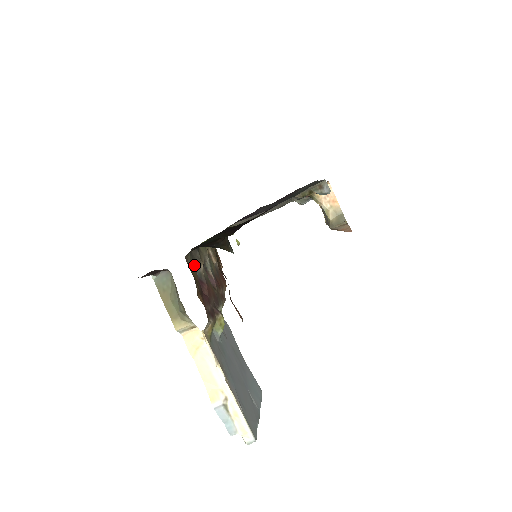
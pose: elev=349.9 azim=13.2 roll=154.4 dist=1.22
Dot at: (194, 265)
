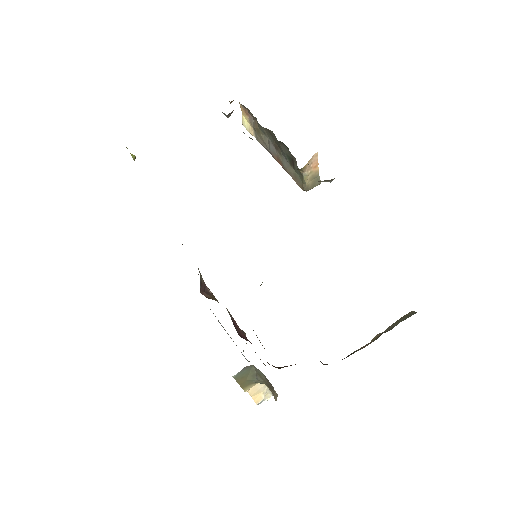
Dot at: occluded
